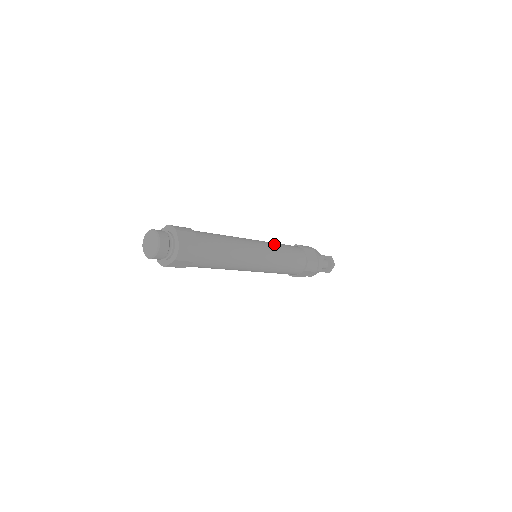
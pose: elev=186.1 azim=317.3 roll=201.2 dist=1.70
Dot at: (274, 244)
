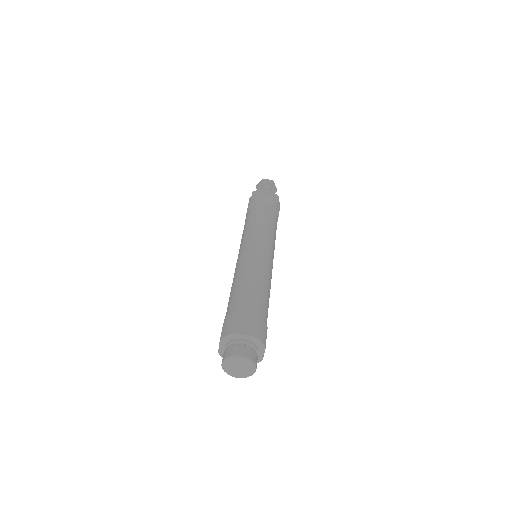
Dot at: (251, 232)
